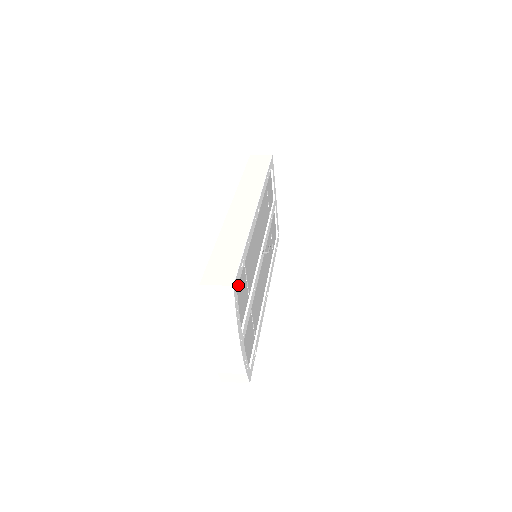
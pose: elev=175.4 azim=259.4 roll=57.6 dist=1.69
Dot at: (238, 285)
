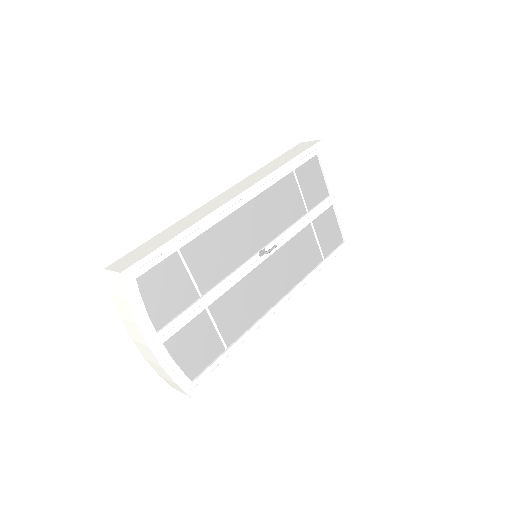
Dot at: (152, 276)
